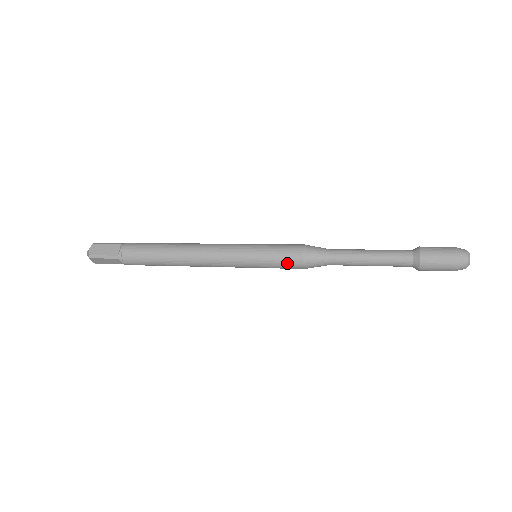
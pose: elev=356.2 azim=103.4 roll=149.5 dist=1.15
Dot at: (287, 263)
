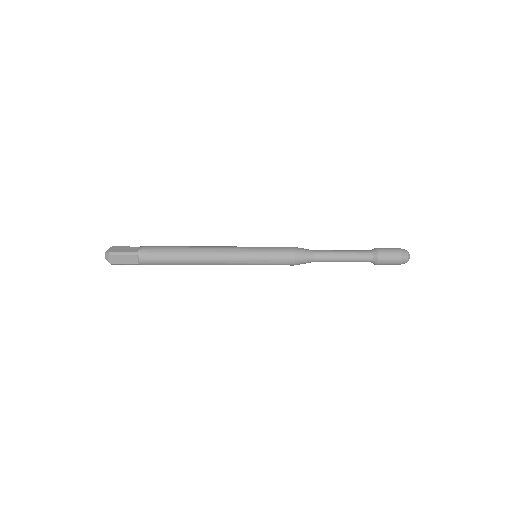
Dot at: (283, 256)
